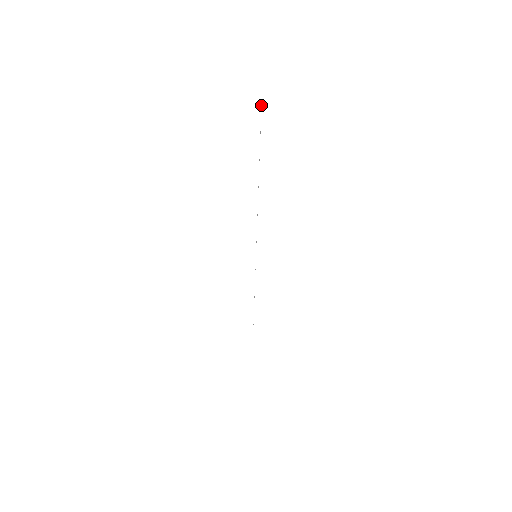
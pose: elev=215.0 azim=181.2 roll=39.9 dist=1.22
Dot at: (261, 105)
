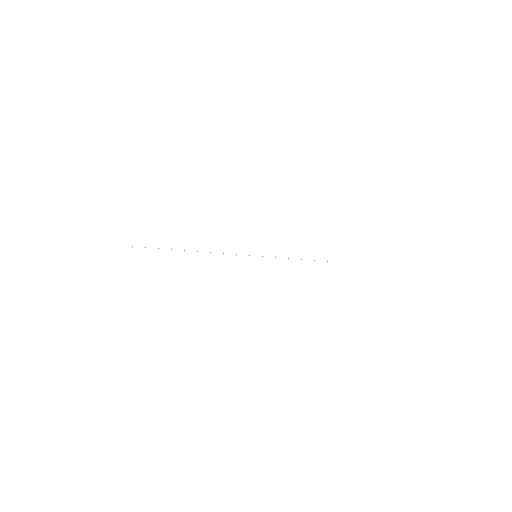
Dot at: occluded
